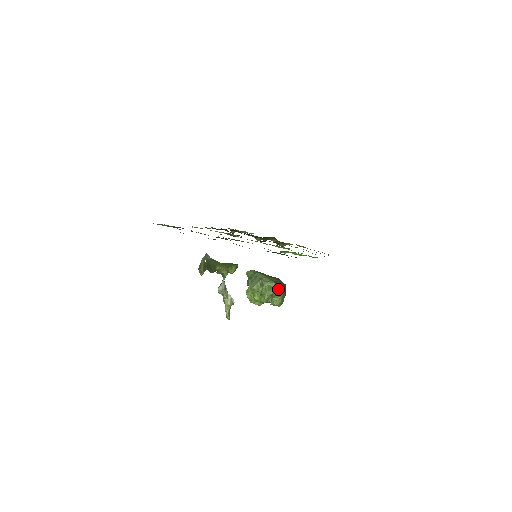
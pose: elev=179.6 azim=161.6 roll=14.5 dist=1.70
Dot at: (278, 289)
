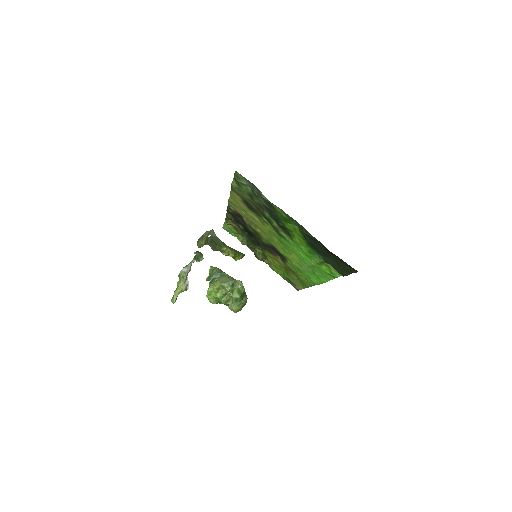
Dot at: (245, 296)
